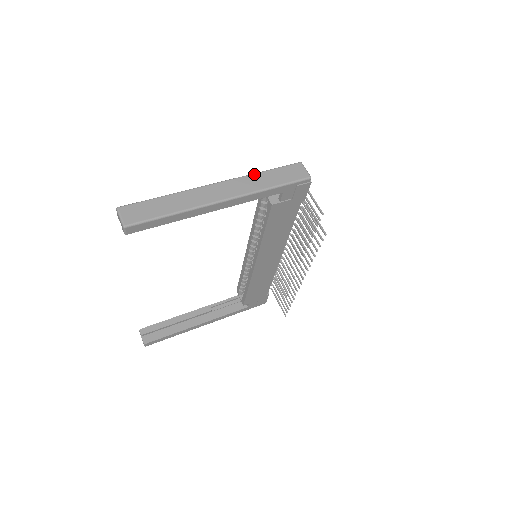
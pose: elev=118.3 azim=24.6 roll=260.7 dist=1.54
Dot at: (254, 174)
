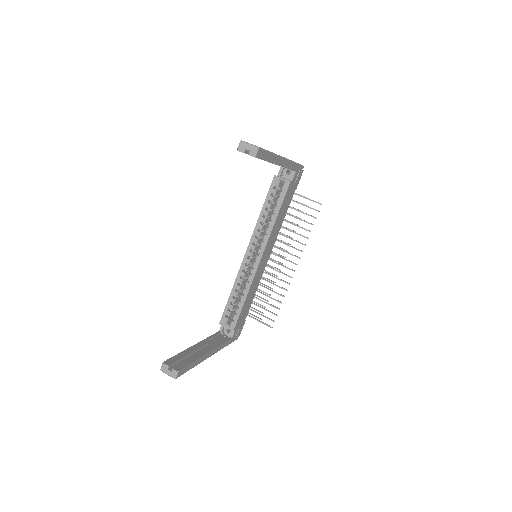
Dot at: occluded
